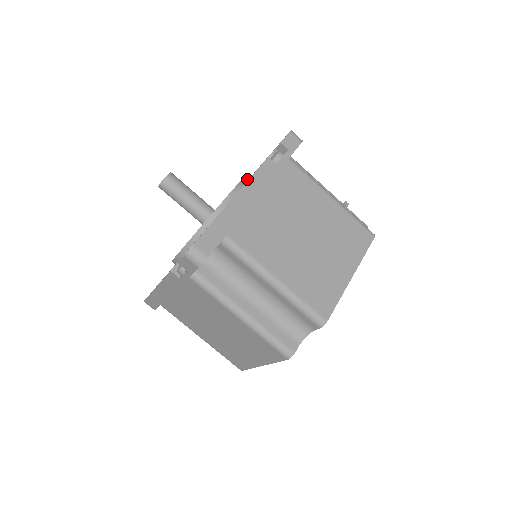
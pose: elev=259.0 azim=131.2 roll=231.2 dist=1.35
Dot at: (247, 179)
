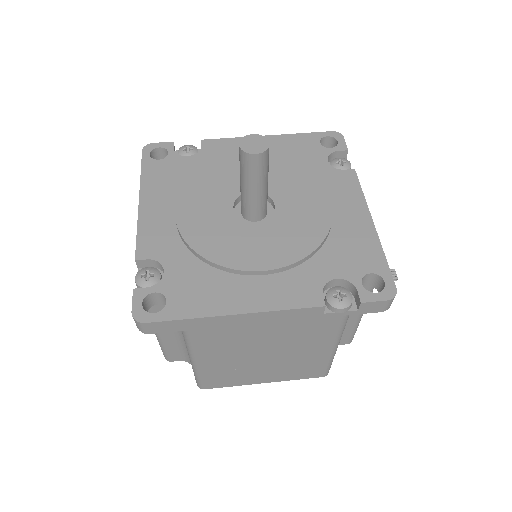
Dot at: (307, 259)
